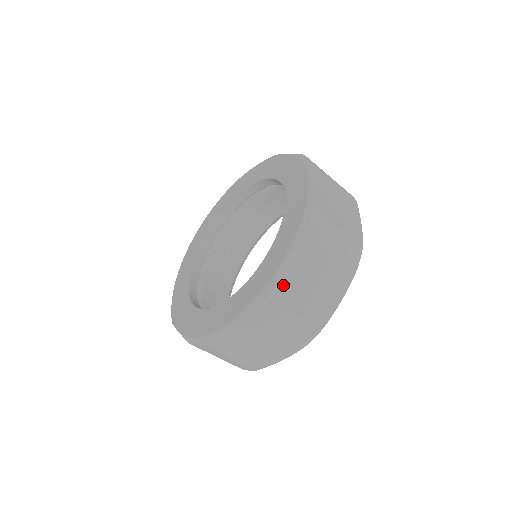
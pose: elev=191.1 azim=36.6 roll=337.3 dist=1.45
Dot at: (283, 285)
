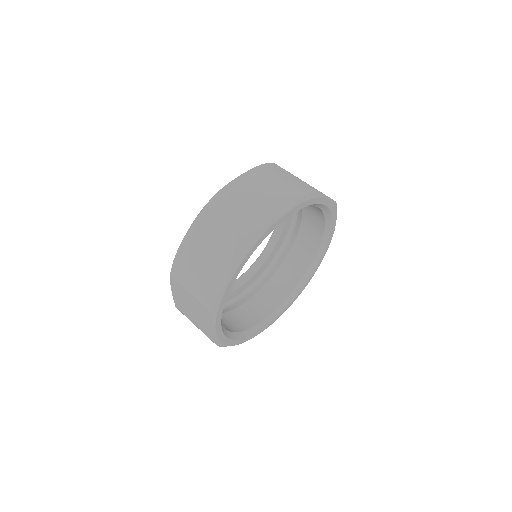
Dot at: (235, 188)
